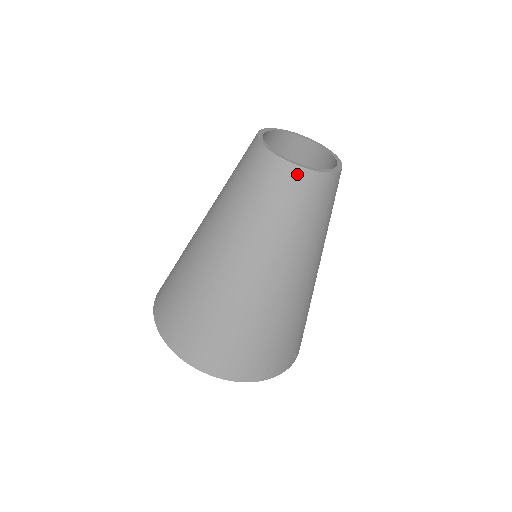
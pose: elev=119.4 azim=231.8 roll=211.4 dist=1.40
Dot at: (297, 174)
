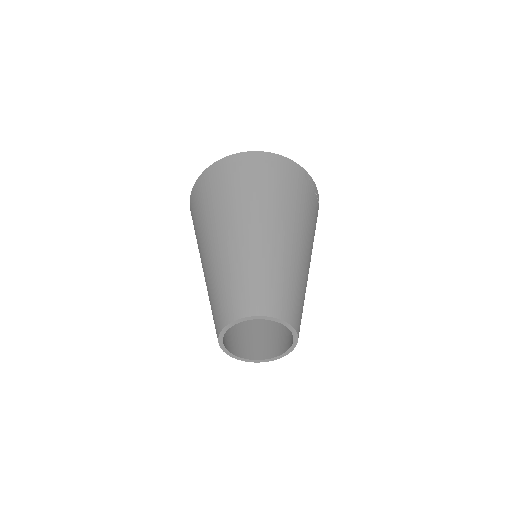
Dot at: occluded
